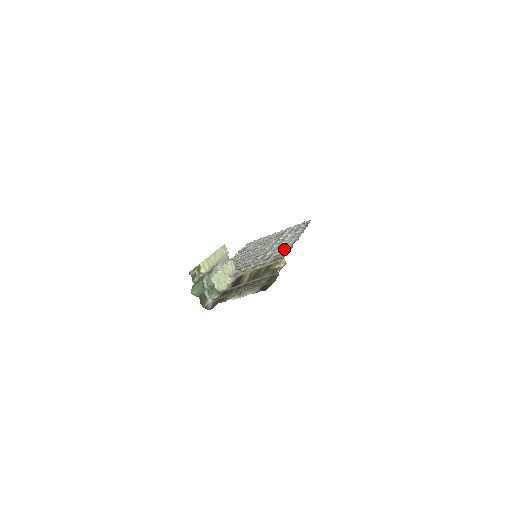
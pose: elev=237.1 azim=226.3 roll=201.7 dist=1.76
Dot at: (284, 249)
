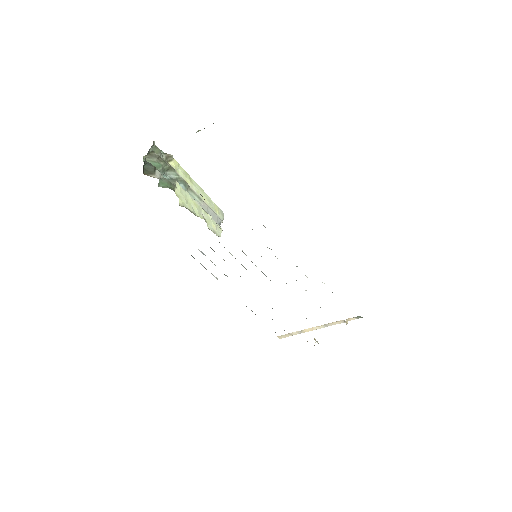
Dot at: occluded
